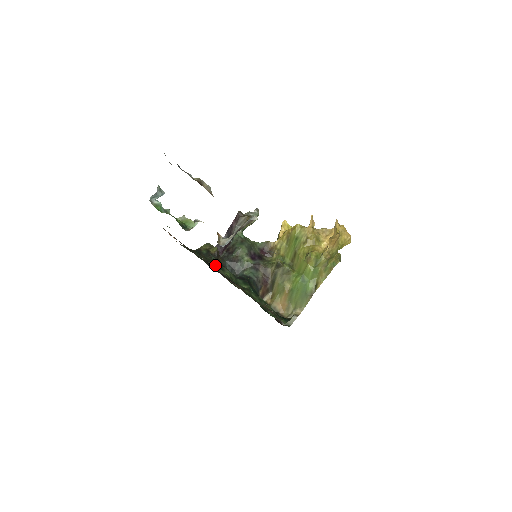
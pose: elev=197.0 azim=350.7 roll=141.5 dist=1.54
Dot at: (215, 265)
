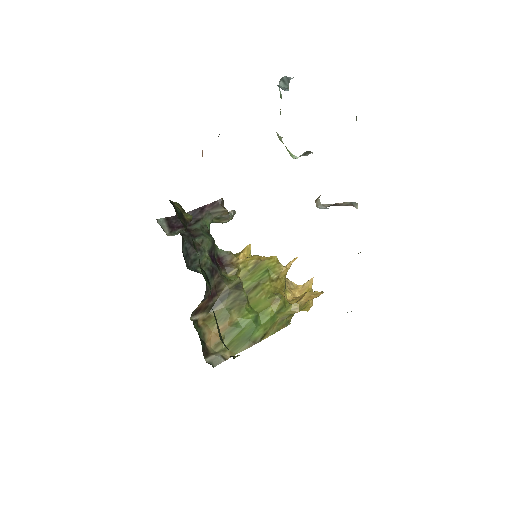
Dot at: occluded
